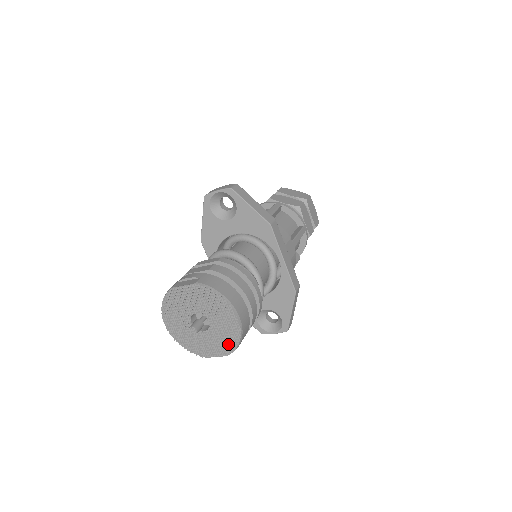
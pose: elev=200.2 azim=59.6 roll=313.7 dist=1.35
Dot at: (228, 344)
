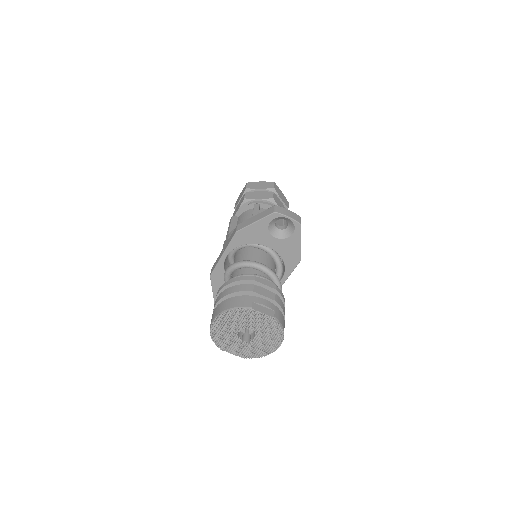
Dot at: (252, 353)
